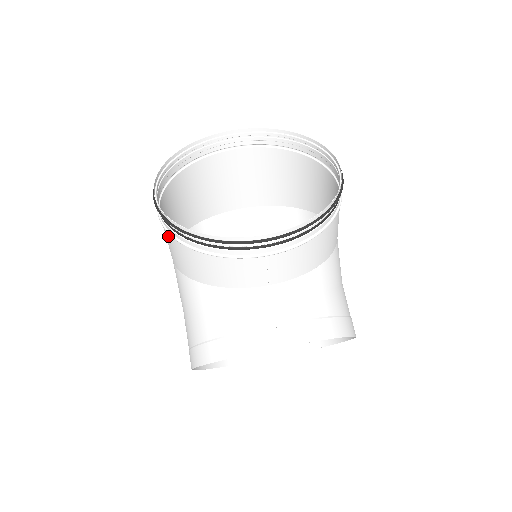
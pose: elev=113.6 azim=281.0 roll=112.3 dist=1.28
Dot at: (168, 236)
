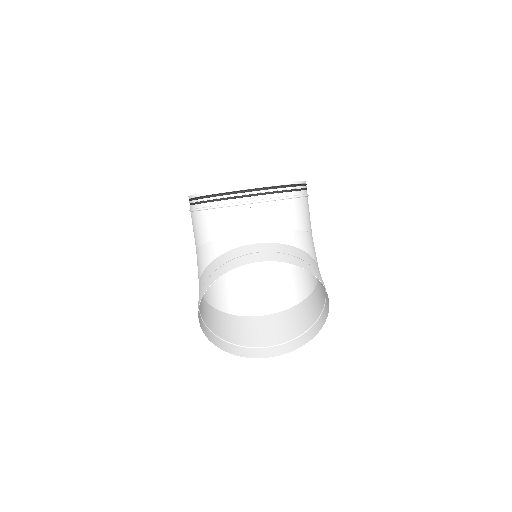
Dot at: (193, 217)
